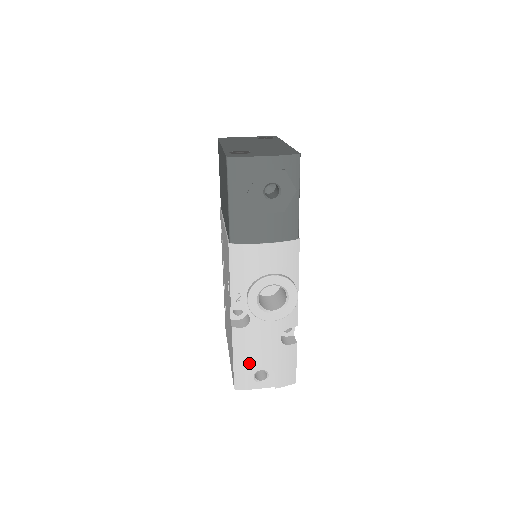
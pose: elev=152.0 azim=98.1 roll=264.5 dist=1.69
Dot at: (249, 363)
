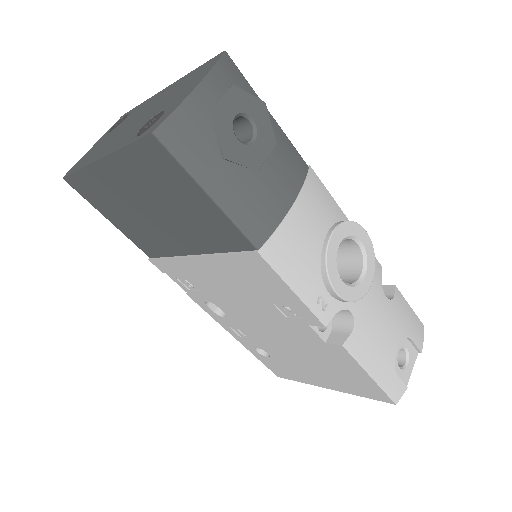
Dot at: (387, 360)
